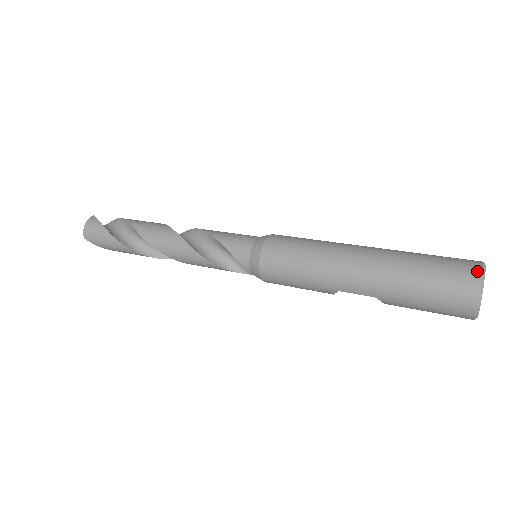
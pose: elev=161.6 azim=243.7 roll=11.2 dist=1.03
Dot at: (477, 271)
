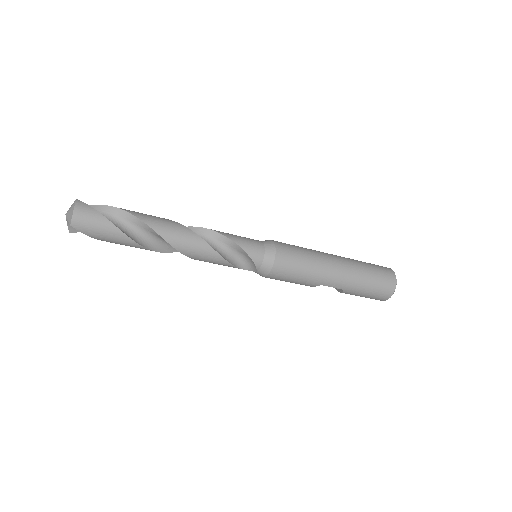
Dot at: (394, 274)
